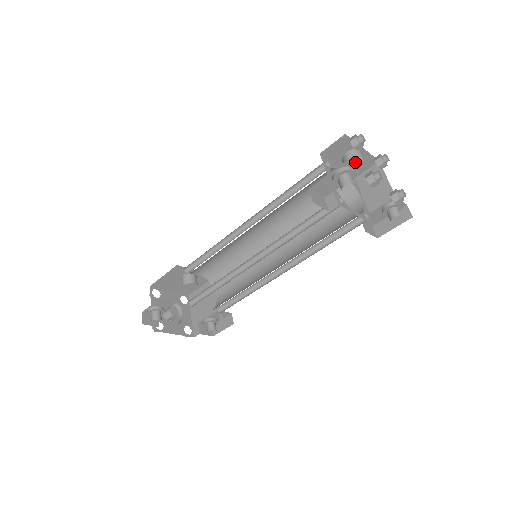
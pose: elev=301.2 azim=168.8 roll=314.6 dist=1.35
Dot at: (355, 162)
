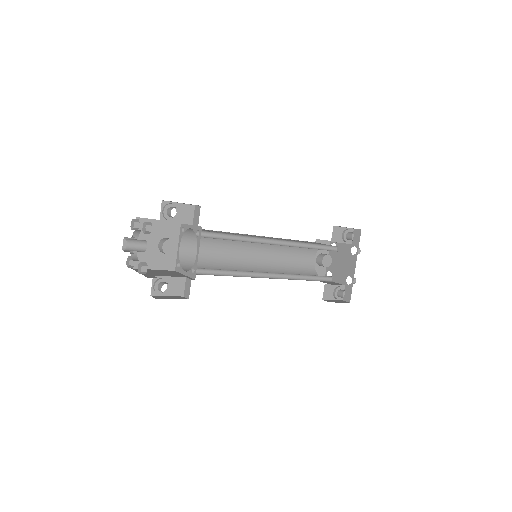
Dot at: (329, 257)
